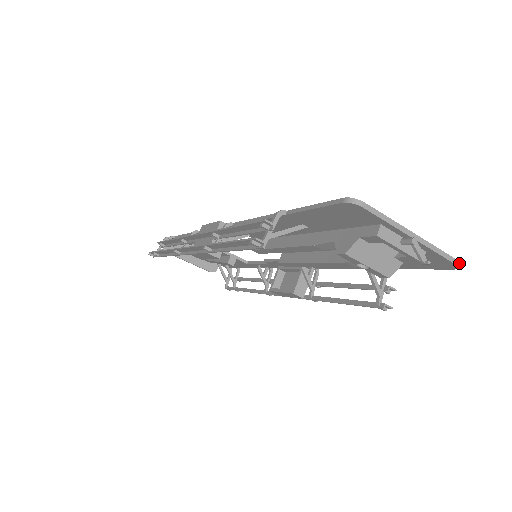
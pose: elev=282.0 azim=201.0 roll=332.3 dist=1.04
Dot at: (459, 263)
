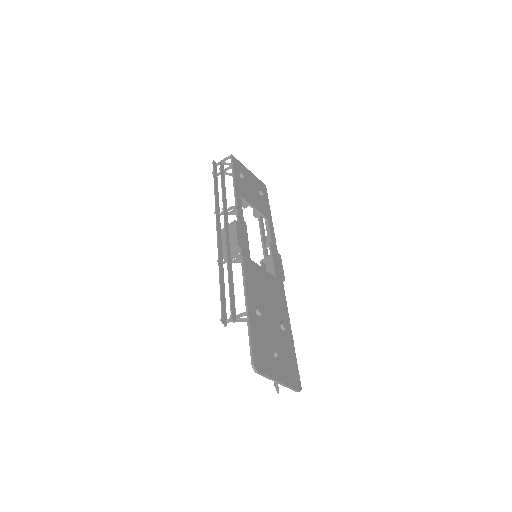
Dot at: occluded
